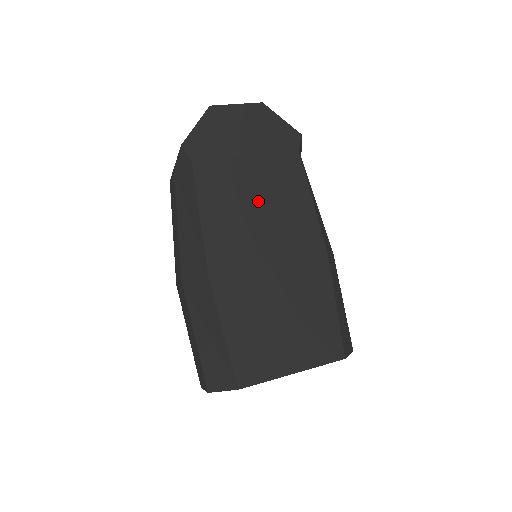
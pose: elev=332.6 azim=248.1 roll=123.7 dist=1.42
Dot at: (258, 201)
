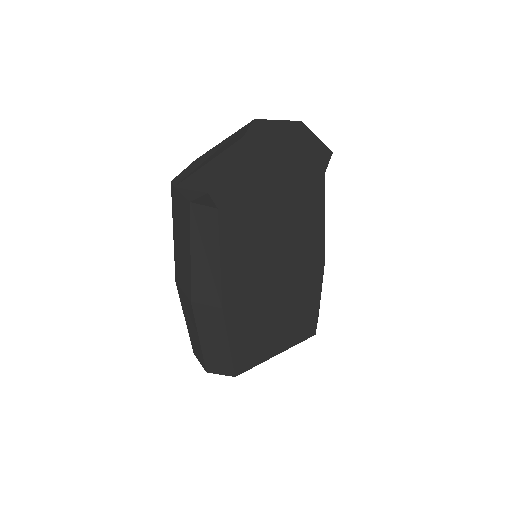
Dot at: (276, 233)
